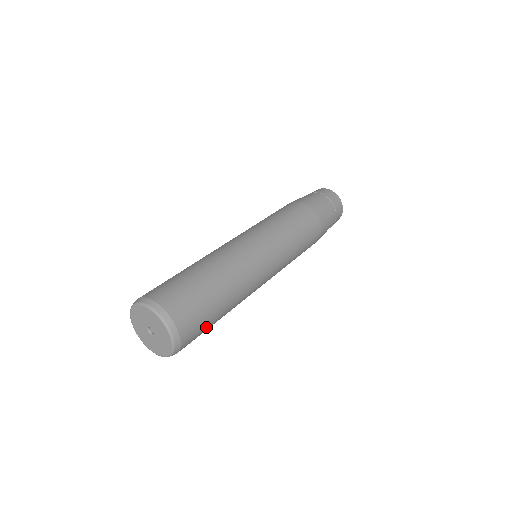
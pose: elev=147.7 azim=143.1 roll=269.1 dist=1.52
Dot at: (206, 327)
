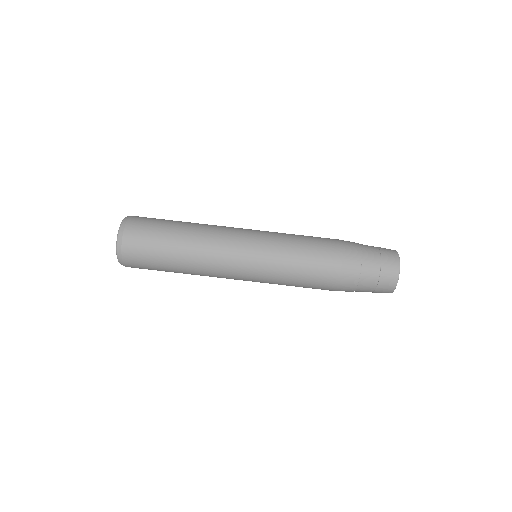
Dot at: occluded
